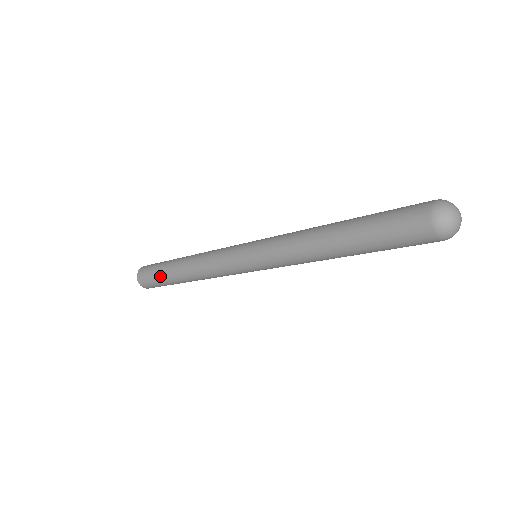
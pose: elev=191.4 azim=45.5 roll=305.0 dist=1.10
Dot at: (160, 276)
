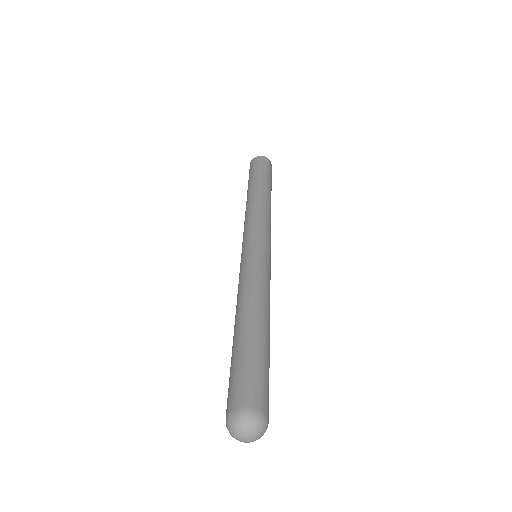
Dot at: occluded
